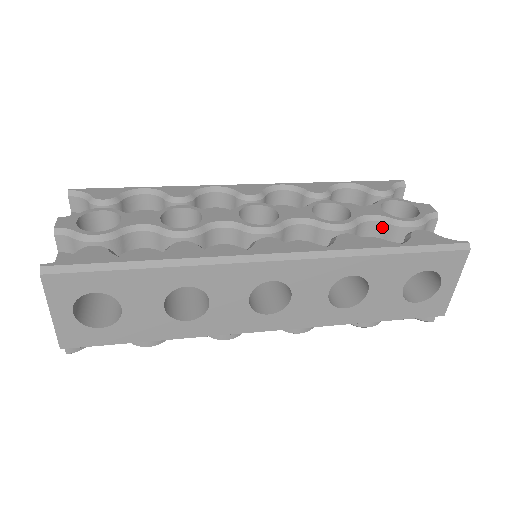
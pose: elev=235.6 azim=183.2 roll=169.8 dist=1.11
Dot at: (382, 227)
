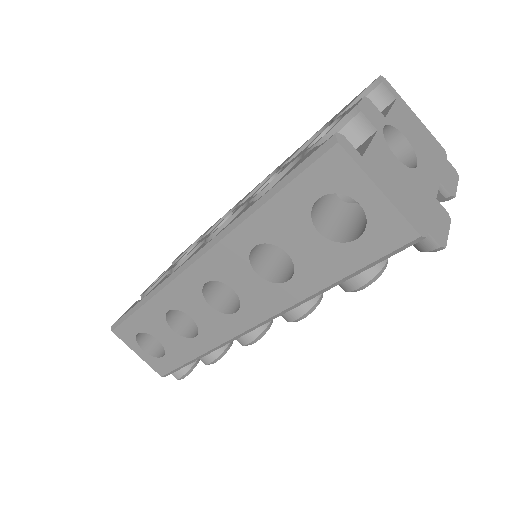
Dot at: occluded
